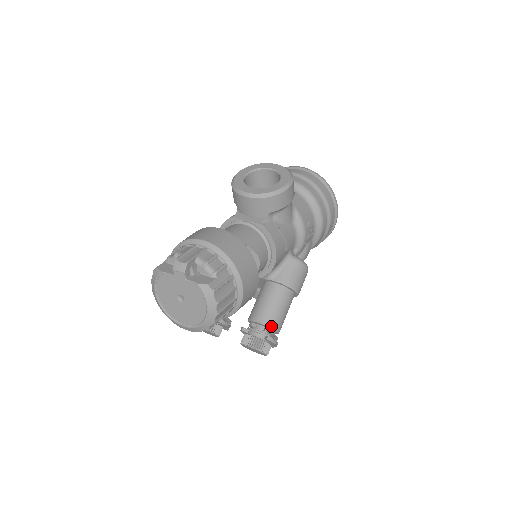
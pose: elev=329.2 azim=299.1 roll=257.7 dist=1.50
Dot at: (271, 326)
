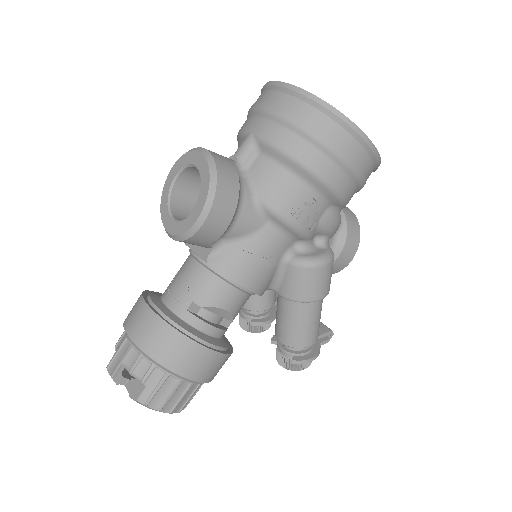
Dot at: (294, 346)
